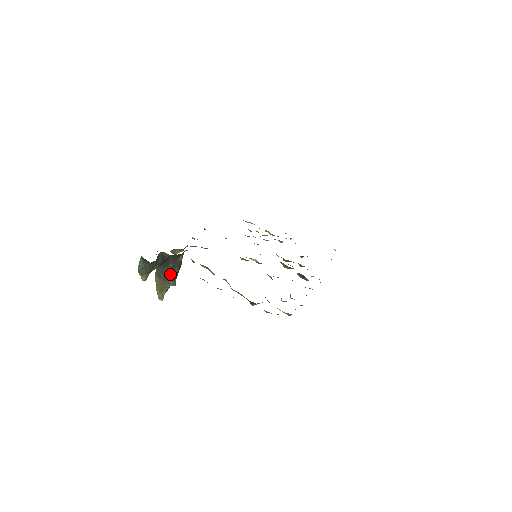
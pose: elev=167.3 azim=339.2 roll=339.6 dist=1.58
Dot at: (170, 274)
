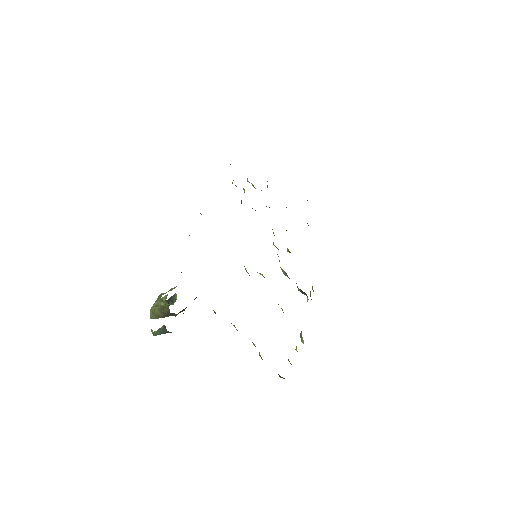
Dot at: occluded
